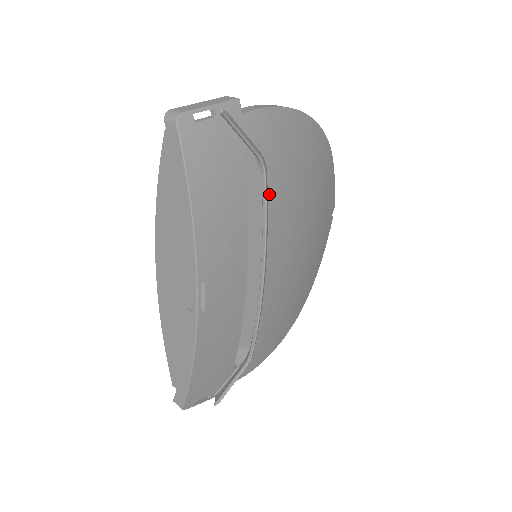
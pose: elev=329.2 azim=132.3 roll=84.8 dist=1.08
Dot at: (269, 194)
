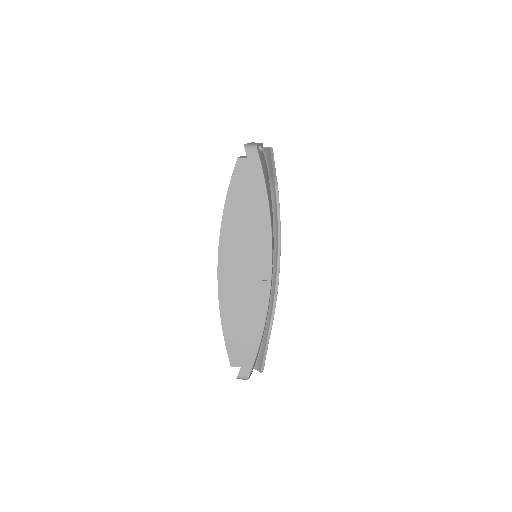
Dot at: occluded
